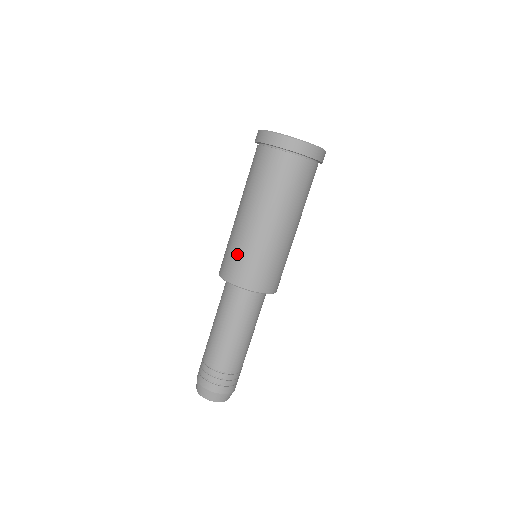
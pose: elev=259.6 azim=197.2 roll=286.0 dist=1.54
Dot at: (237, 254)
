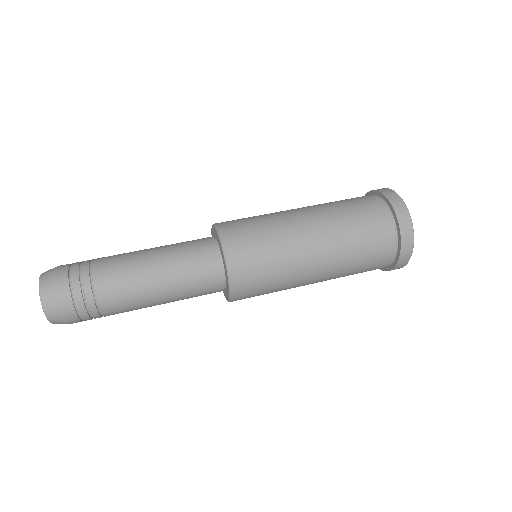
Dot at: (256, 224)
